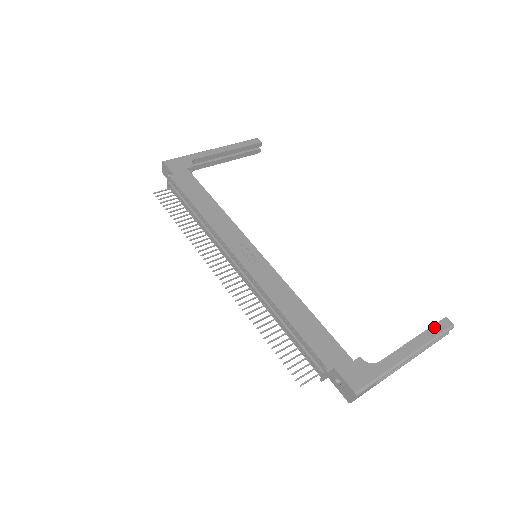
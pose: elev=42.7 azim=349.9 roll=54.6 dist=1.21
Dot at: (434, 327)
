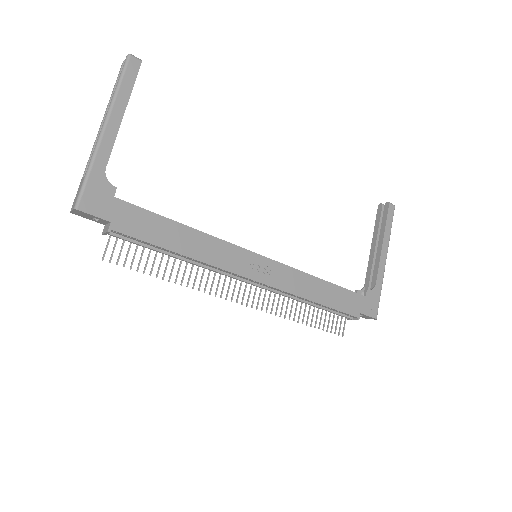
Dot at: (388, 220)
